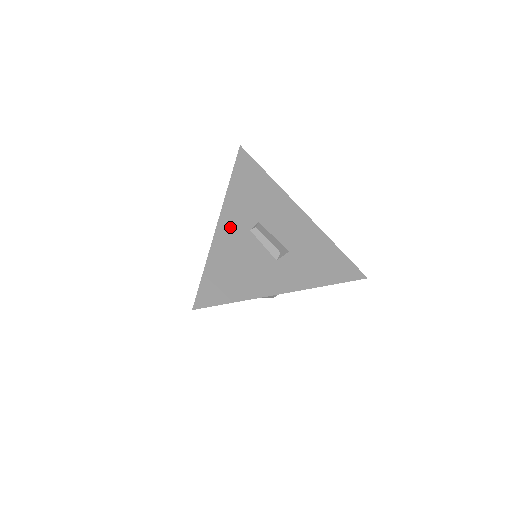
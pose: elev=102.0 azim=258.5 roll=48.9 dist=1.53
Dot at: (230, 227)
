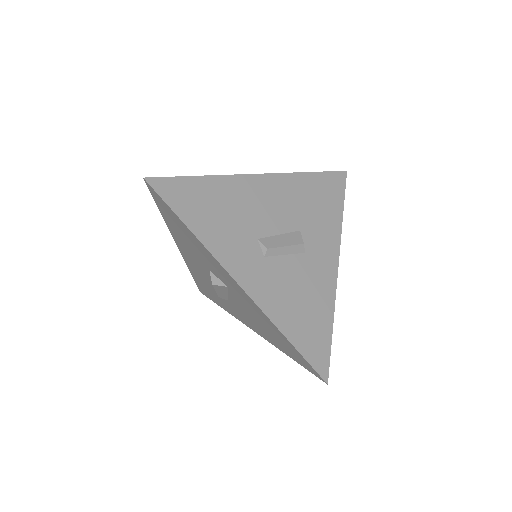
Dot at: (254, 279)
